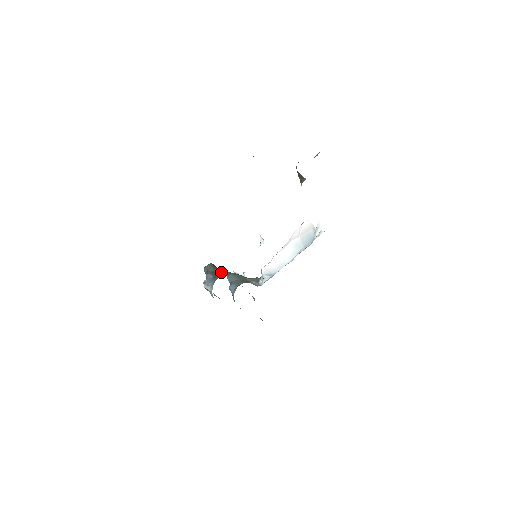
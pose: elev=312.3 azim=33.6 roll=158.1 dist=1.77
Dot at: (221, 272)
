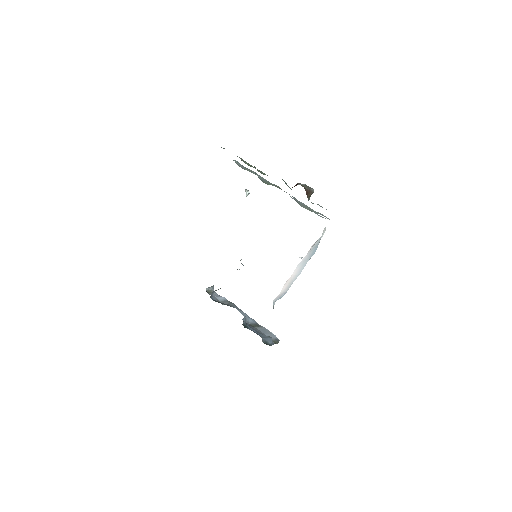
Dot at: occluded
